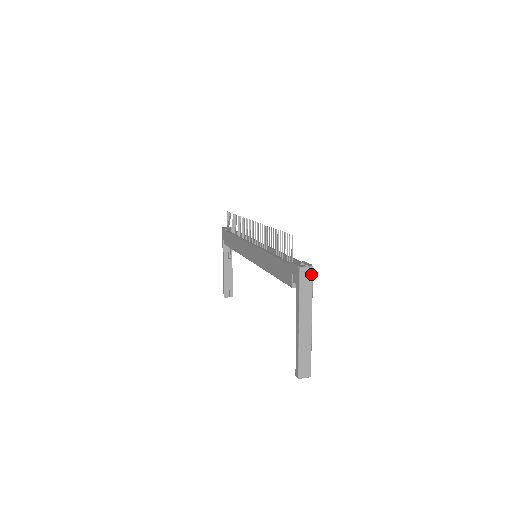
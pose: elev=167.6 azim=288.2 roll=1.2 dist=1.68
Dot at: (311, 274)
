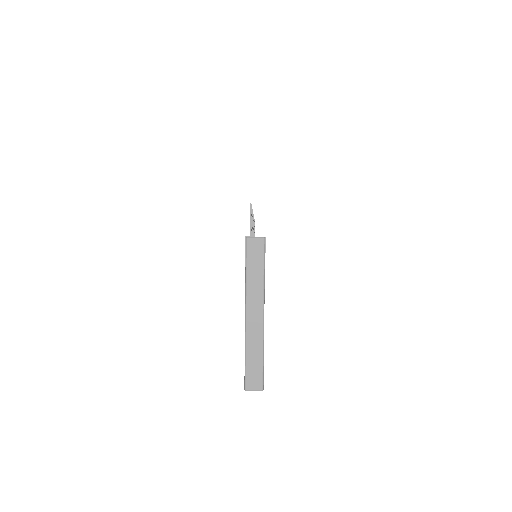
Dot at: (262, 247)
